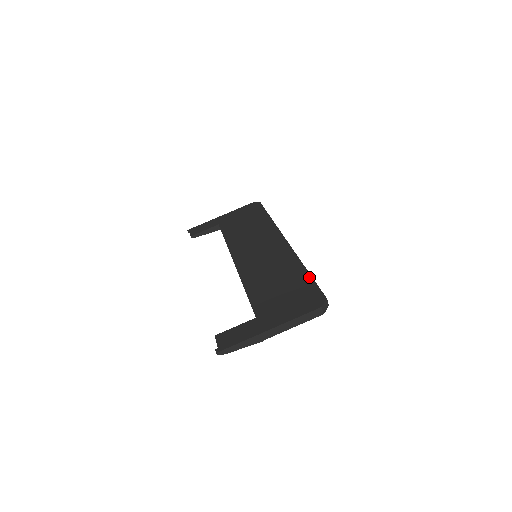
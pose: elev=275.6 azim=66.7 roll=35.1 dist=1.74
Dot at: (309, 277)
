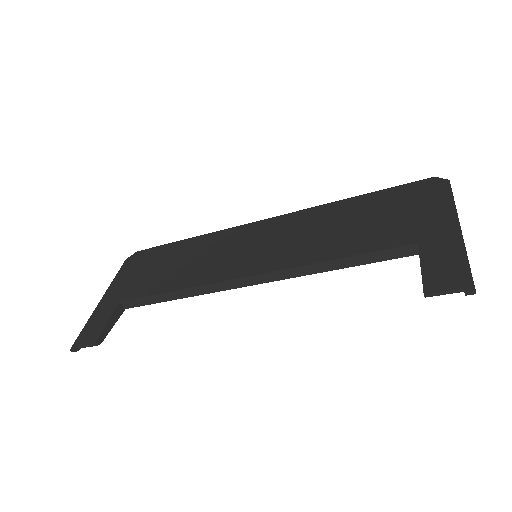
Dot at: (374, 193)
